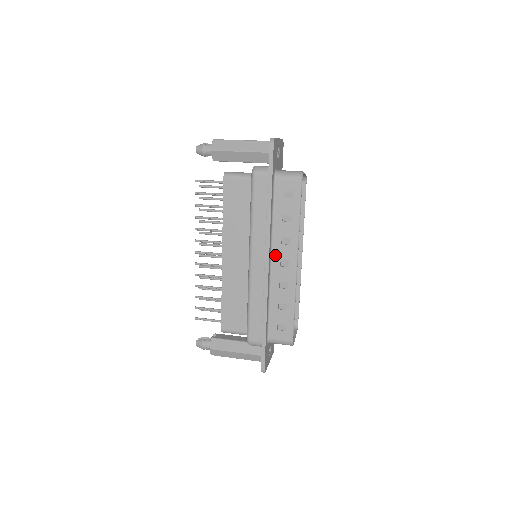
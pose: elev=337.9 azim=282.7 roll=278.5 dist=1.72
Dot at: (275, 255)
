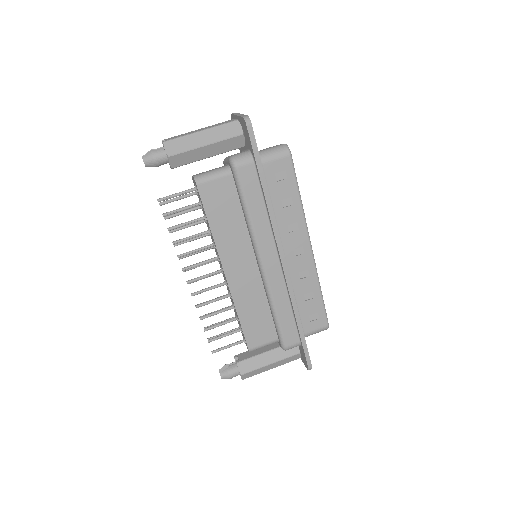
Dot at: (286, 247)
